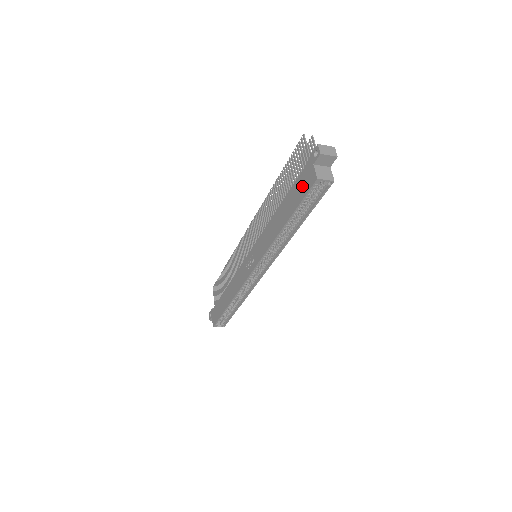
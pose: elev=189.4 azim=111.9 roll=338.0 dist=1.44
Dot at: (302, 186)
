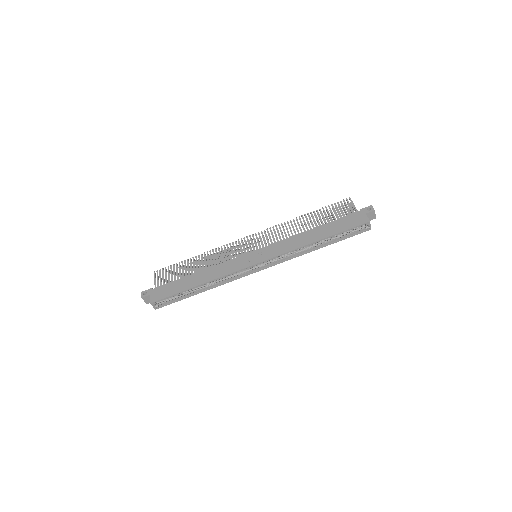
Dot at: (350, 222)
